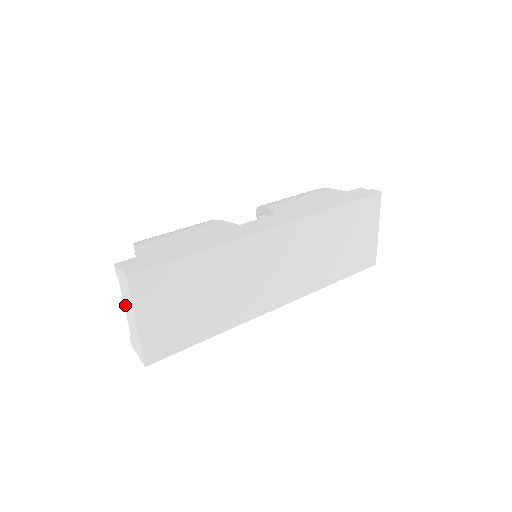
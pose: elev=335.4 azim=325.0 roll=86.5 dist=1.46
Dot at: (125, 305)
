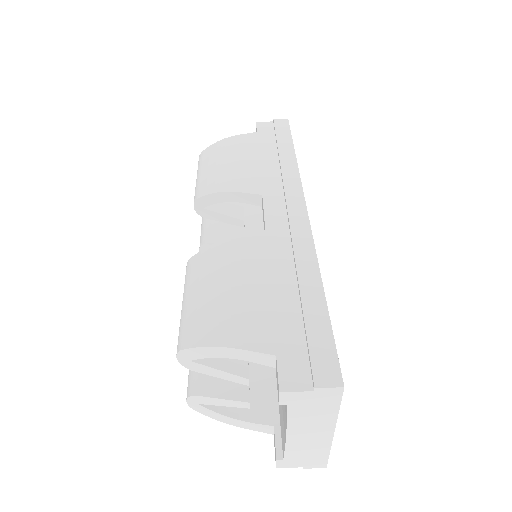
Dot at: (294, 429)
